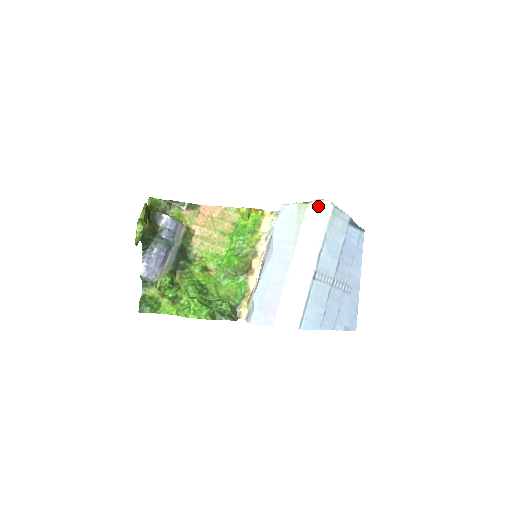
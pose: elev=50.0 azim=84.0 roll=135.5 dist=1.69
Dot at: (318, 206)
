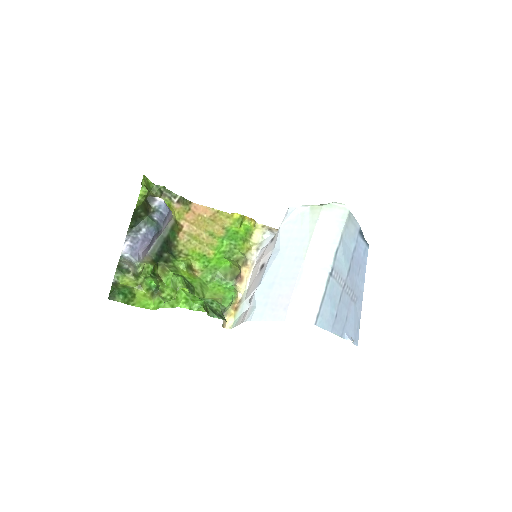
Dot at: (334, 208)
